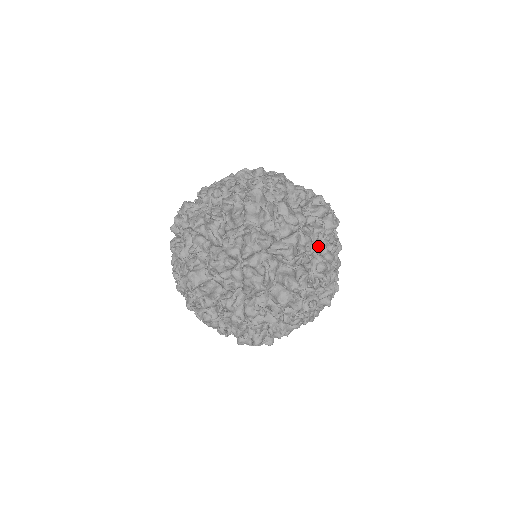
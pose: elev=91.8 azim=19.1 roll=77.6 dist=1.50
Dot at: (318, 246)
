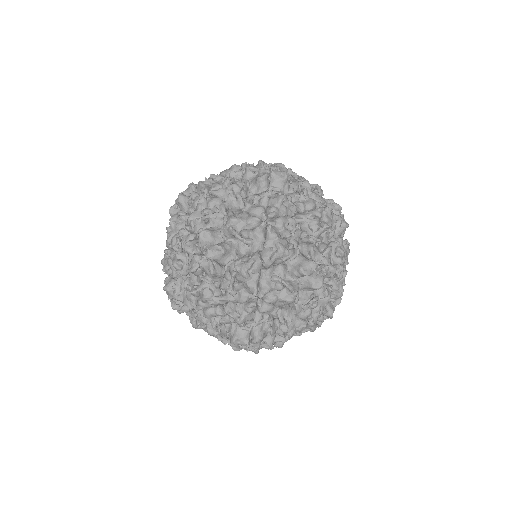
Dot at: (293, 211)
